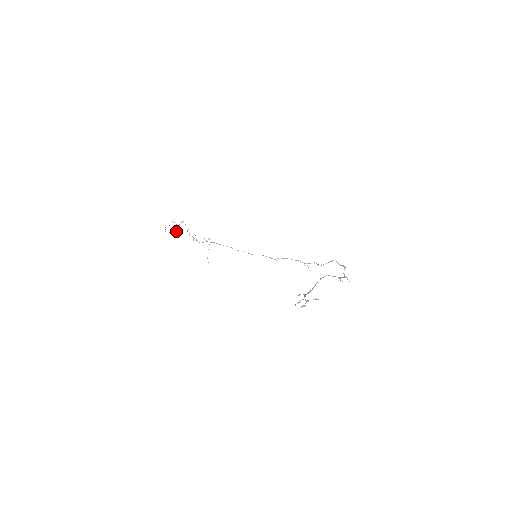
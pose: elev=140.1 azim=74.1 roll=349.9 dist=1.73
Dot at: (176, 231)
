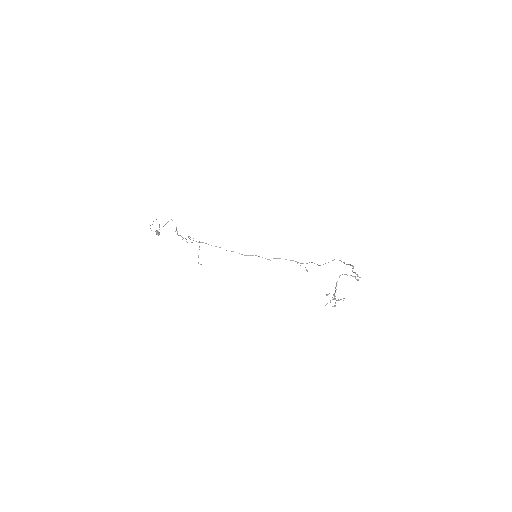
Dot at: occluded
